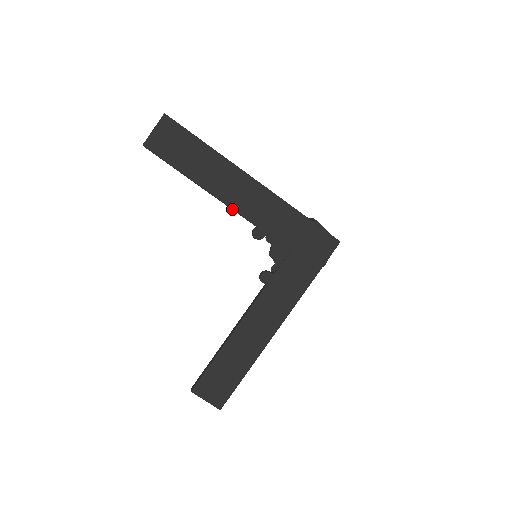
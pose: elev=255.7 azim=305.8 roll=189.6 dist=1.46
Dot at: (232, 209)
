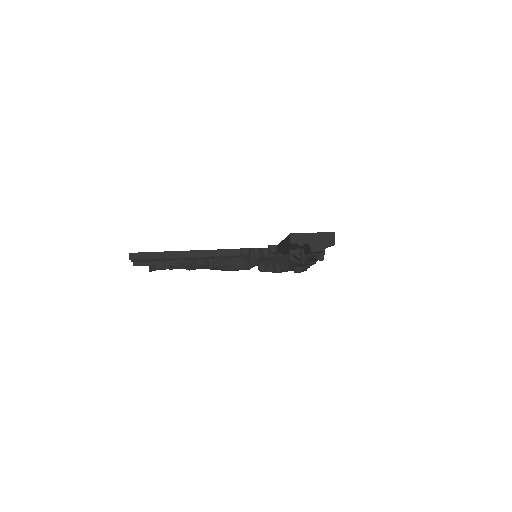
Dot at: (216, 250)
